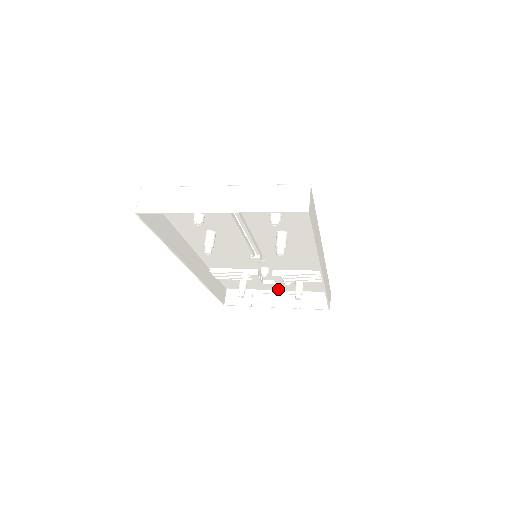
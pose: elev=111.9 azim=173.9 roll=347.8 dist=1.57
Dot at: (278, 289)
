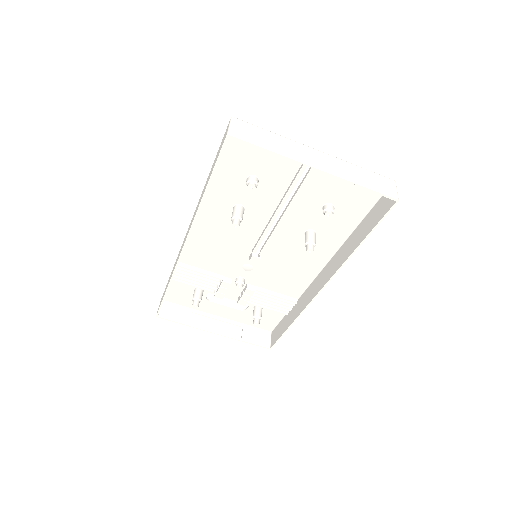
Dot at: (222, 315)
